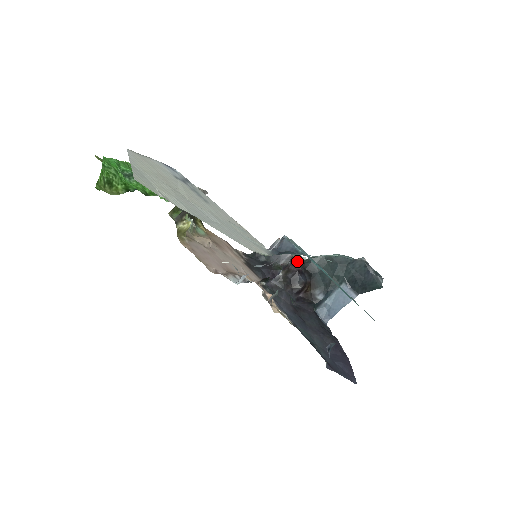
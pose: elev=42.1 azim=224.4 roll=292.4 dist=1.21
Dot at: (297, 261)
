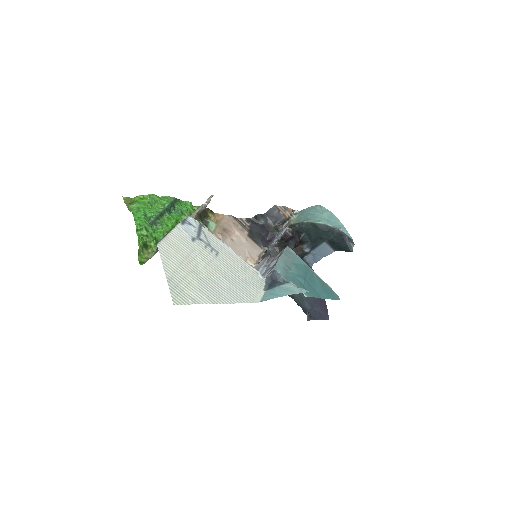
Dot at: (289, 221)
